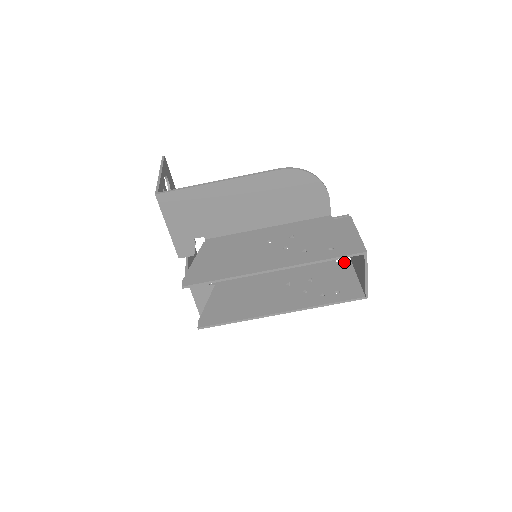
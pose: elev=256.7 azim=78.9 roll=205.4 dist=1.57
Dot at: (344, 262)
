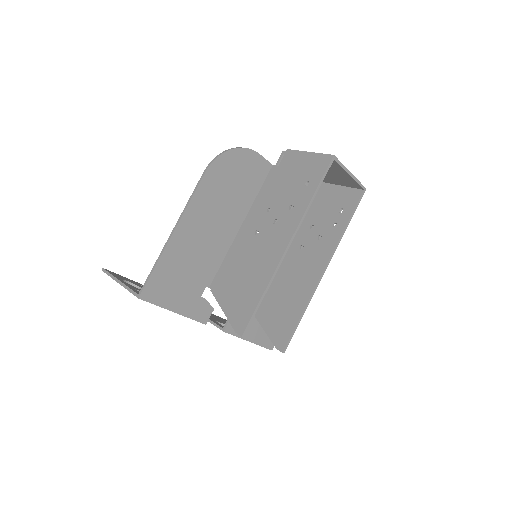
Dot at: occluded
